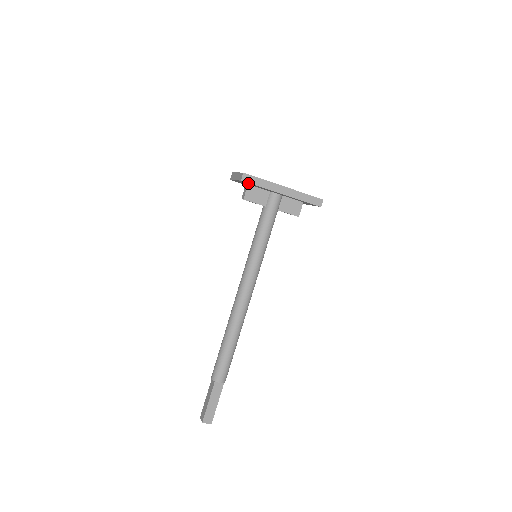
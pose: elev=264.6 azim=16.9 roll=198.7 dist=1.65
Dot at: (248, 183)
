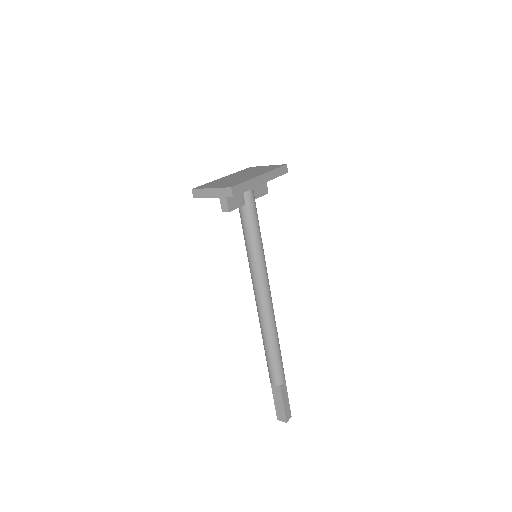
Dot at: occluded
